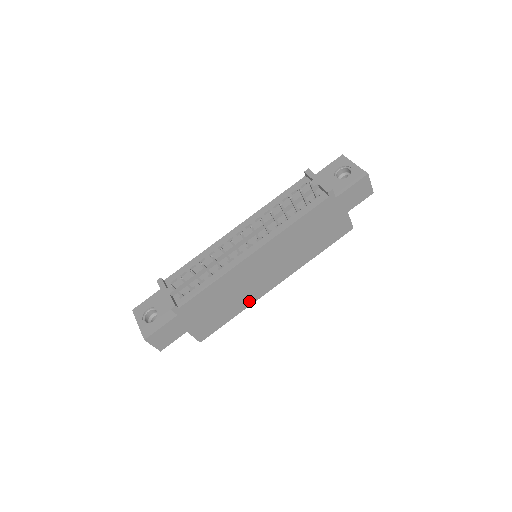
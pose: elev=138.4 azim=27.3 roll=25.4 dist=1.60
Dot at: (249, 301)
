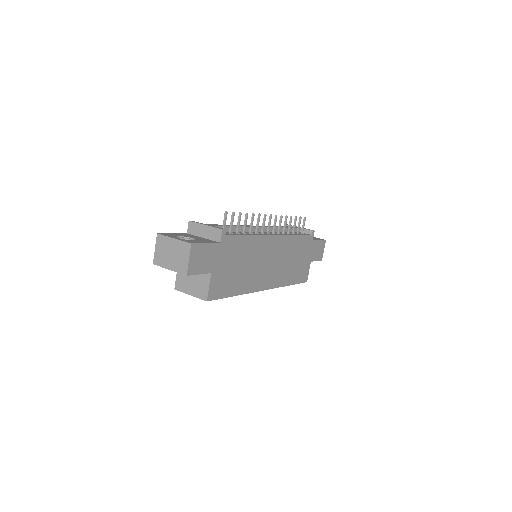
Dot at: (249, 287)
